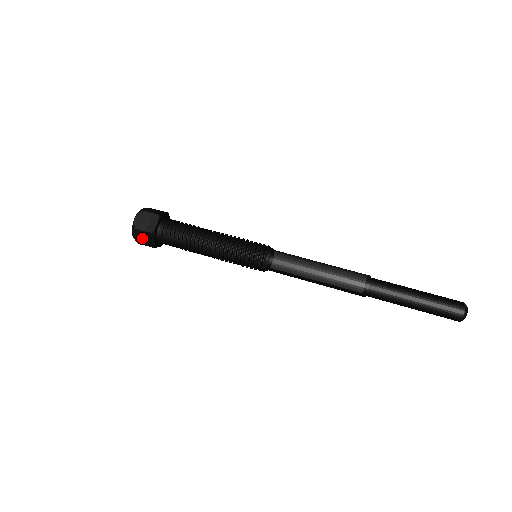
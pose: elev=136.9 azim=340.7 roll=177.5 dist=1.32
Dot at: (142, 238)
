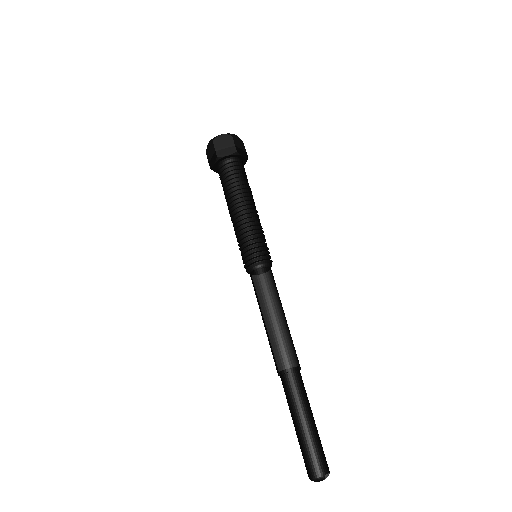
Dot at: (210, 153)
